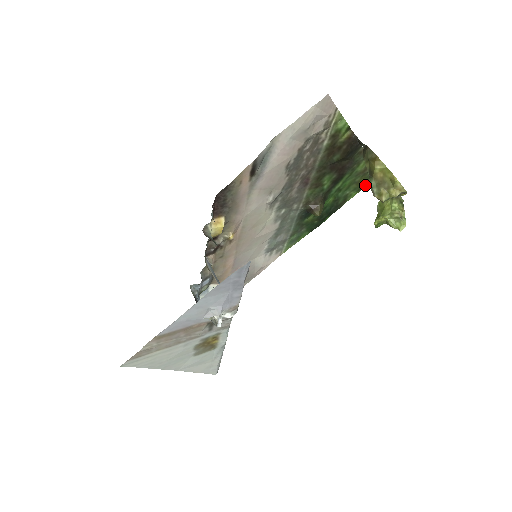
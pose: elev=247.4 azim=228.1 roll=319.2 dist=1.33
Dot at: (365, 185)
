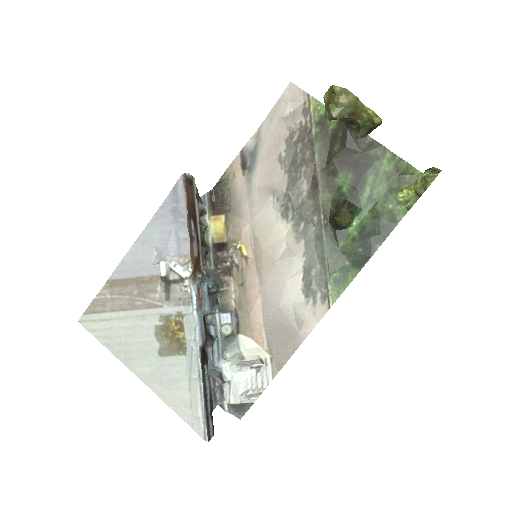
Dot at: occluded
